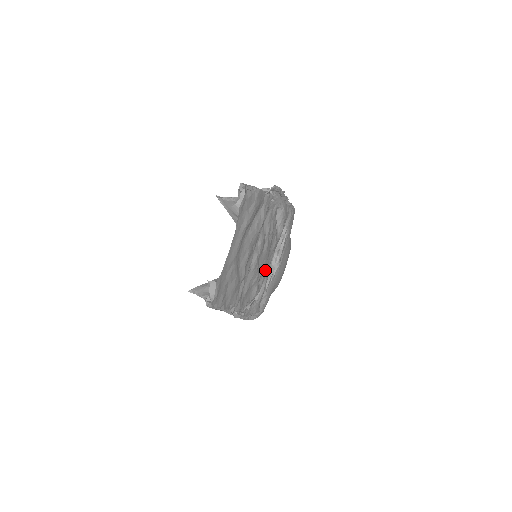
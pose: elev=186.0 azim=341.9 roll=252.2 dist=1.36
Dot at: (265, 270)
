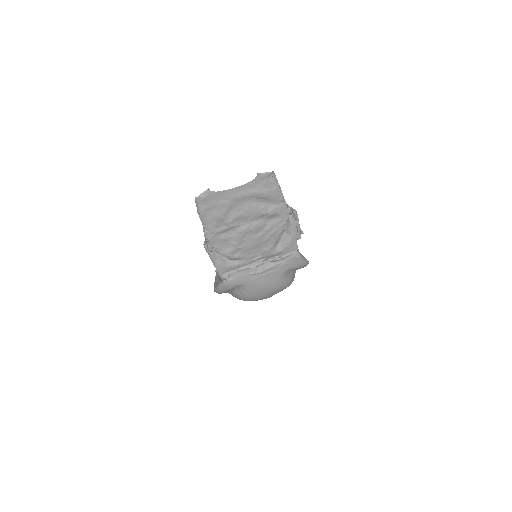
Dot at: (247, 253)
